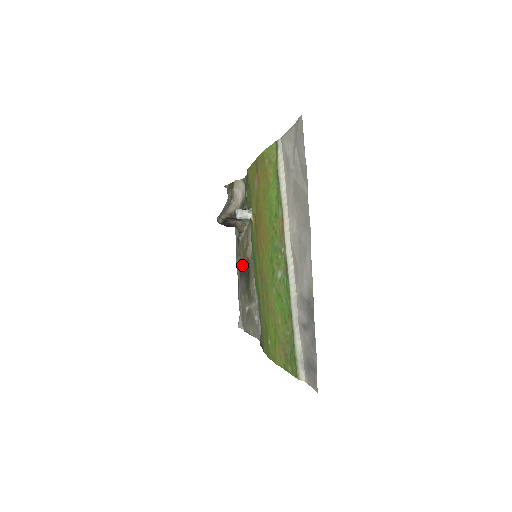
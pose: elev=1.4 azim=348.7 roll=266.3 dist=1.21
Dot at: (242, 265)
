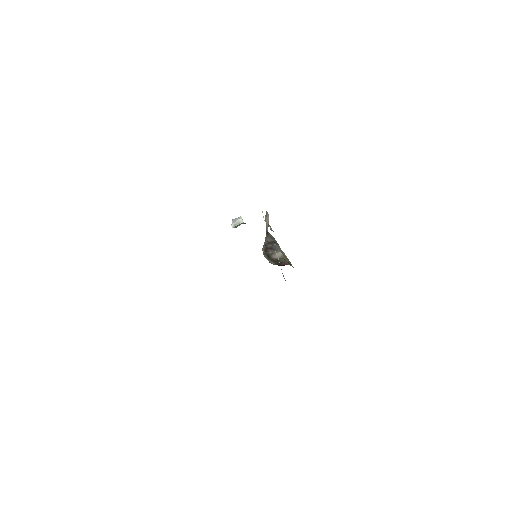
Dot at: occluded
